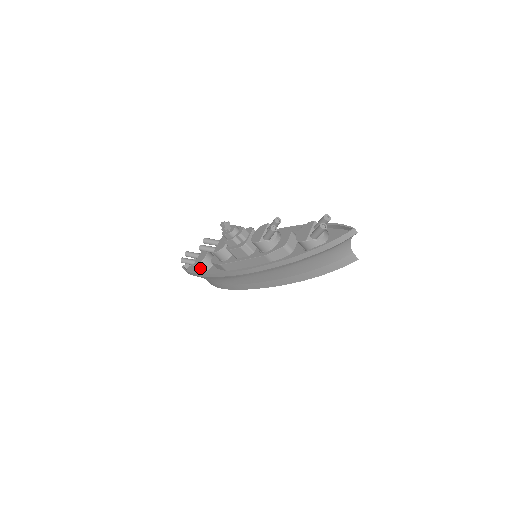
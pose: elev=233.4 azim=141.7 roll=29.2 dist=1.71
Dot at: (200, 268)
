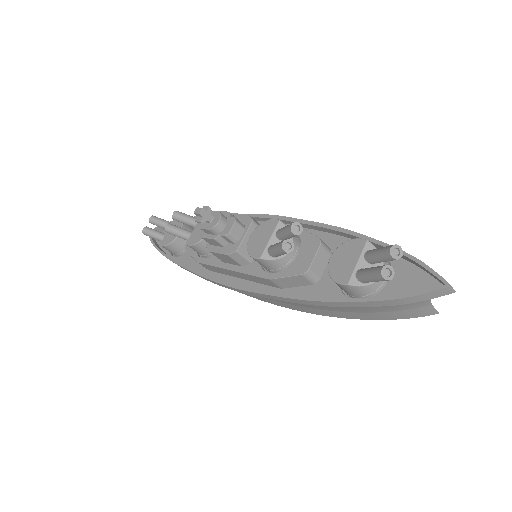
Dot at: (170, 250)
